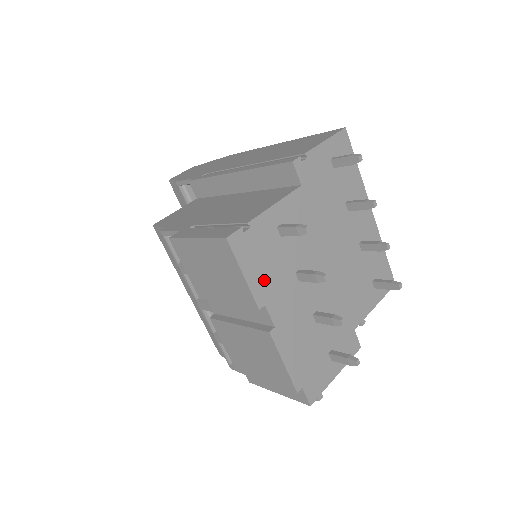
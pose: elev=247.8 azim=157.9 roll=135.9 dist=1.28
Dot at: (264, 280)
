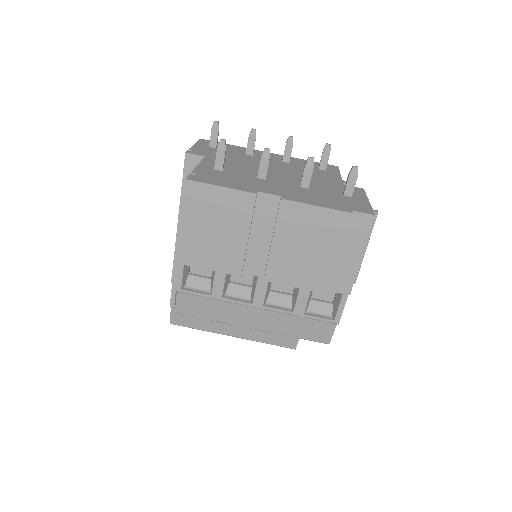
Dot at: (239, 185)
